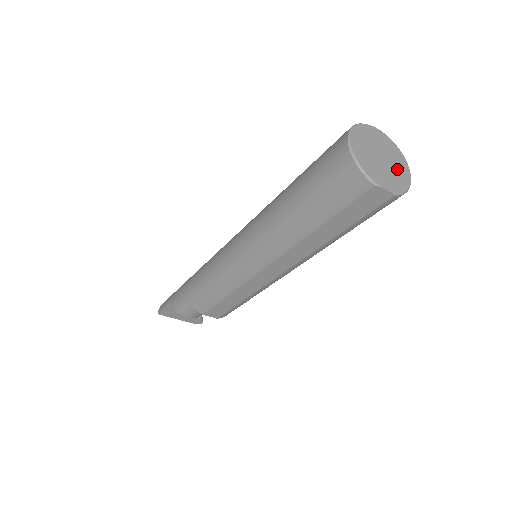
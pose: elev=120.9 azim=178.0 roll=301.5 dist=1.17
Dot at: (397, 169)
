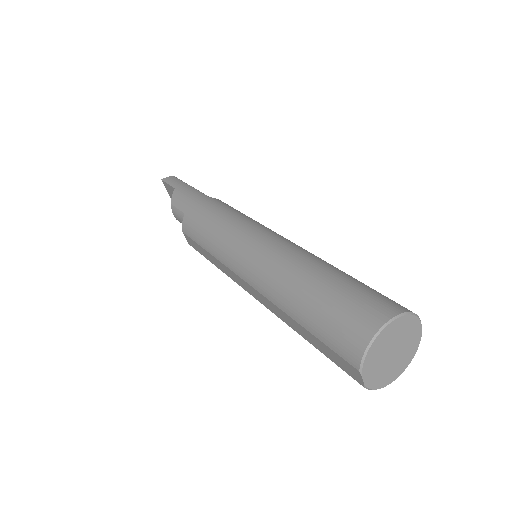
Dot at: (393, 369)
